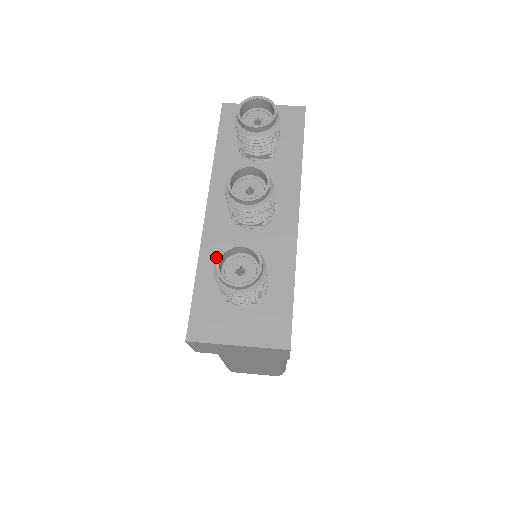
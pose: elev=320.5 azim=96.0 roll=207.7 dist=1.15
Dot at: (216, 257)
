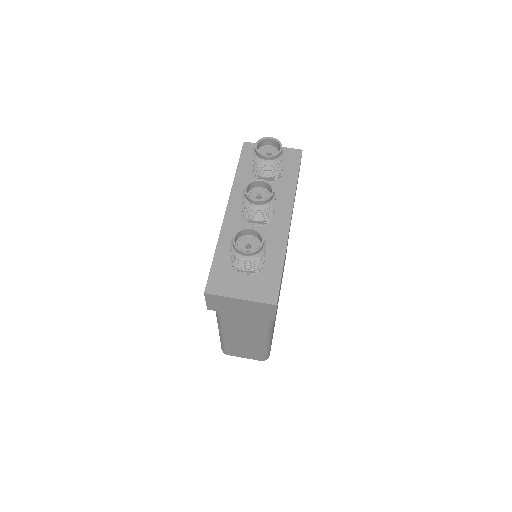
Dot at: (230, 241)
